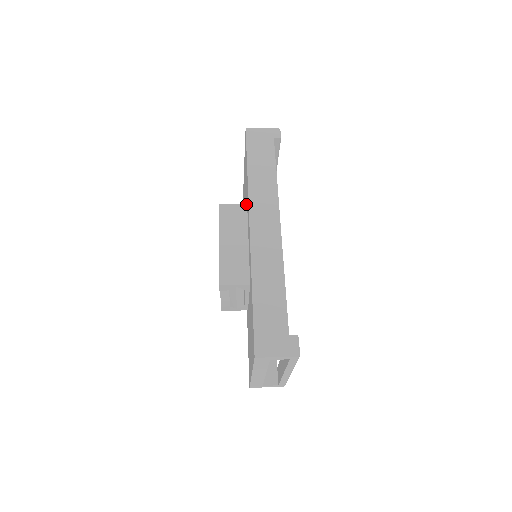
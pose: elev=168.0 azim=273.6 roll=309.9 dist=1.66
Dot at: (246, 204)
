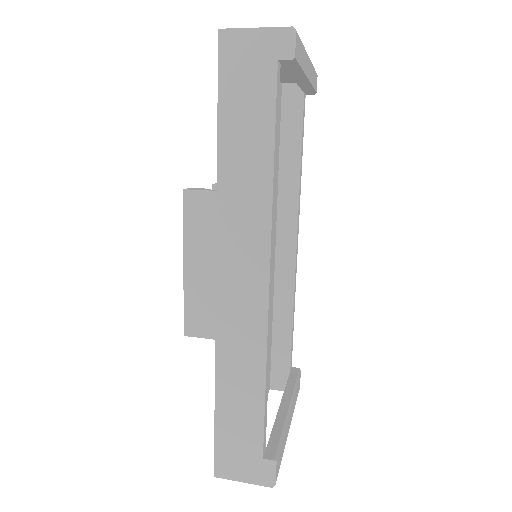
Dot at: occluded
